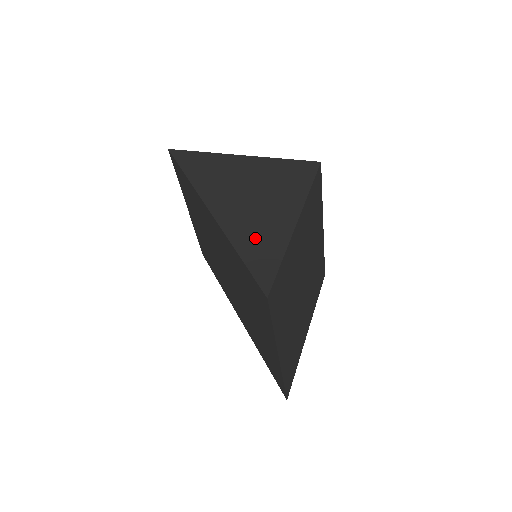
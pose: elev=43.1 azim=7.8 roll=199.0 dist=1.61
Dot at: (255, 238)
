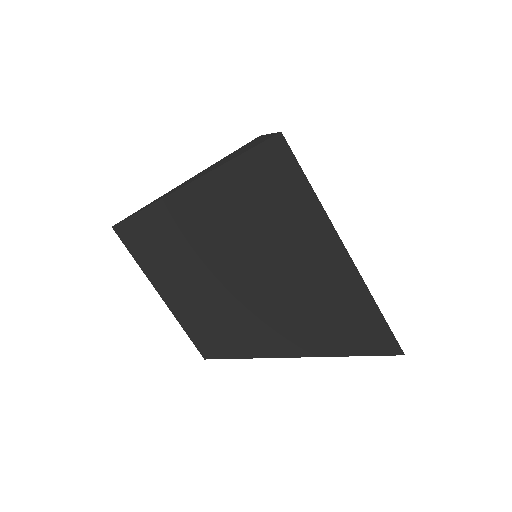
Dot at: occluded
